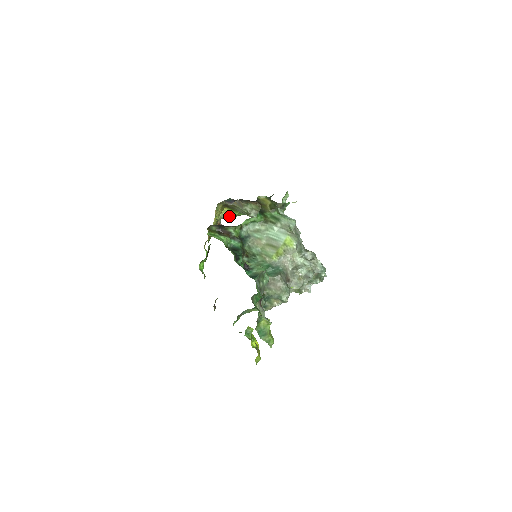
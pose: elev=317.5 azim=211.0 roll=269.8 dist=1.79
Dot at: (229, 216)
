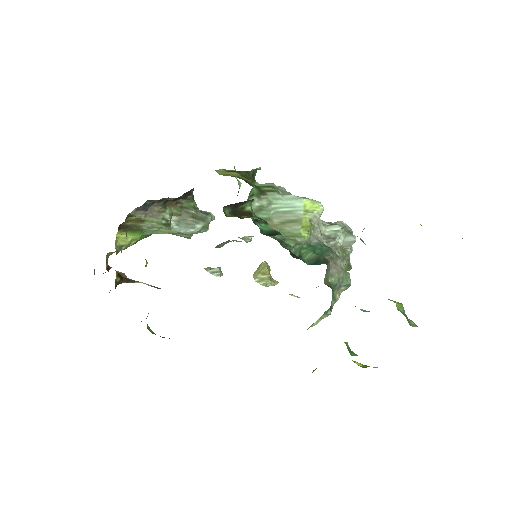
Dot at: (126, 245)
